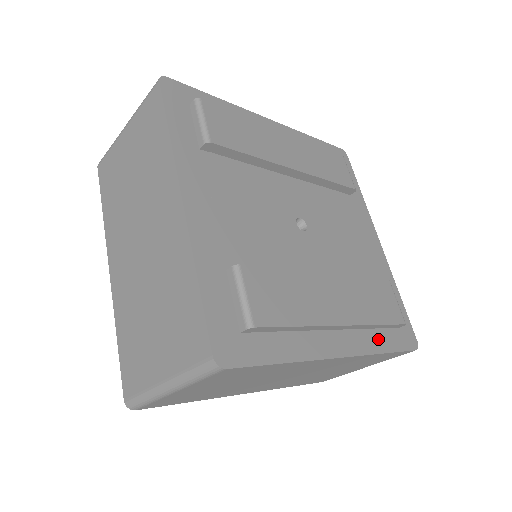
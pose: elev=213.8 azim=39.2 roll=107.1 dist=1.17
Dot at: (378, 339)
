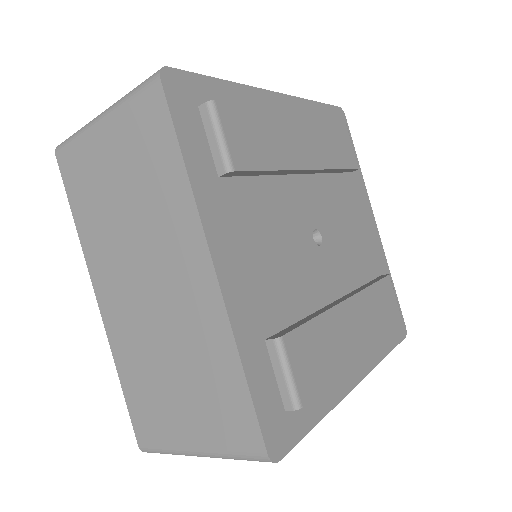
Dot at: (381, 344)
